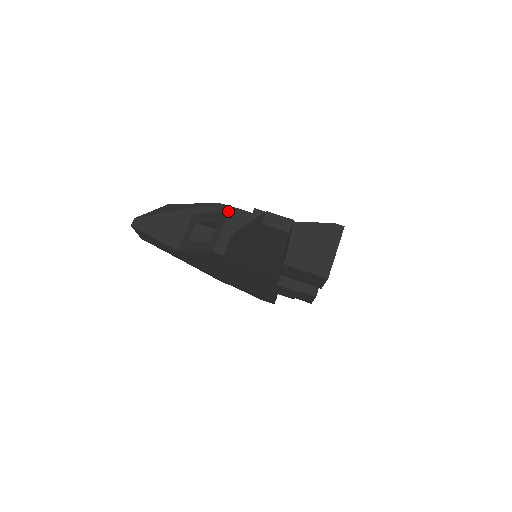
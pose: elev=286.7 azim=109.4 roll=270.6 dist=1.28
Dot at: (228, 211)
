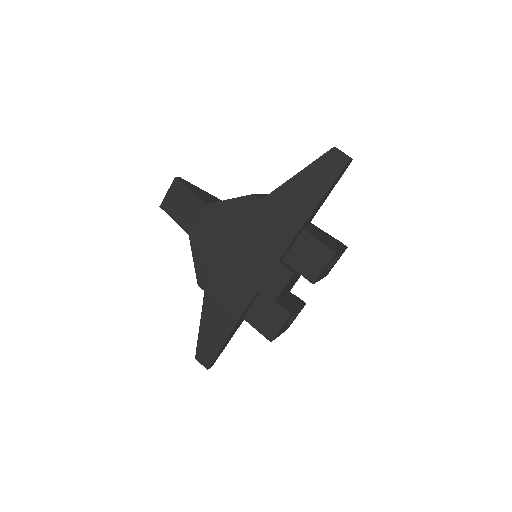
Dot at: occluded
